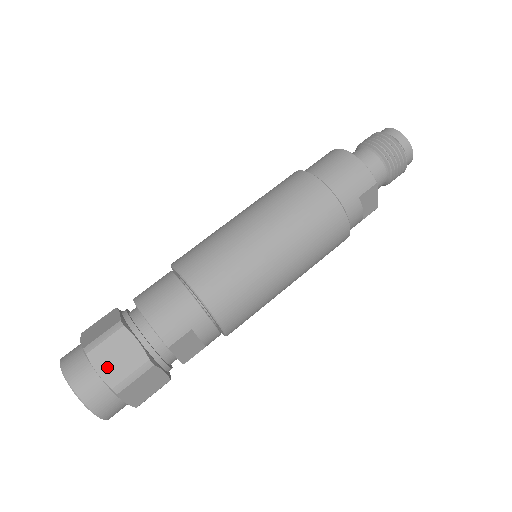
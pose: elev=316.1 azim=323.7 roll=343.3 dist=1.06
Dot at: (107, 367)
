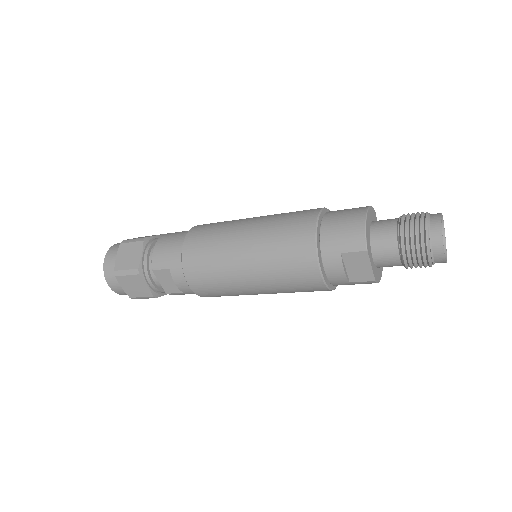
Dot at: (121, 257)
